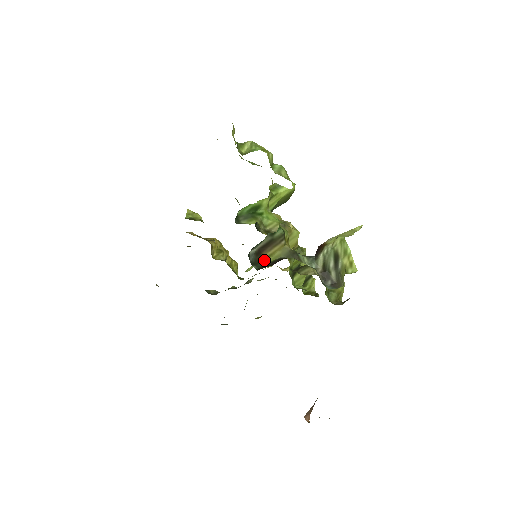
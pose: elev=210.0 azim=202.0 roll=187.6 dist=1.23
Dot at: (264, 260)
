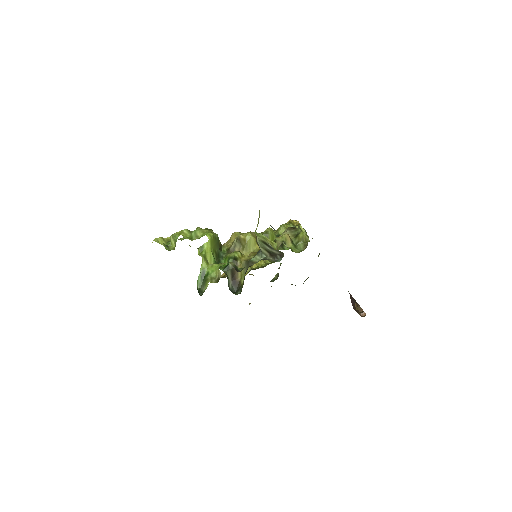
Dot at: (241, 282)
